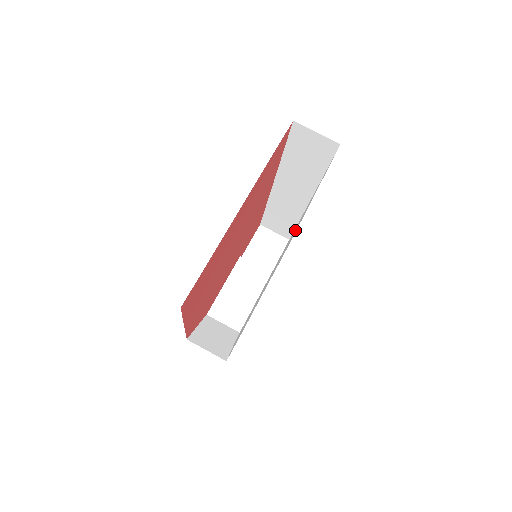
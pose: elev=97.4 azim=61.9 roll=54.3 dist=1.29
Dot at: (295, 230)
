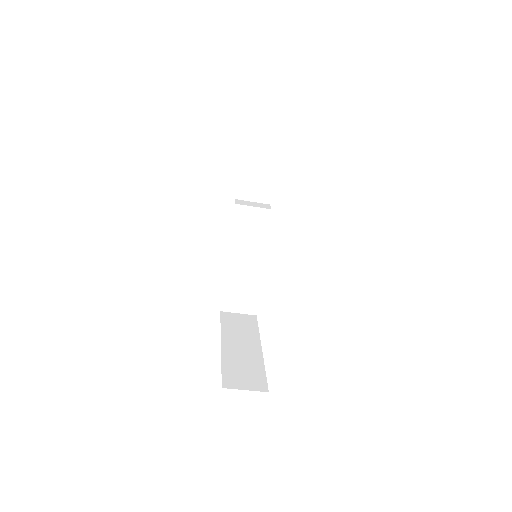
Dot at: occluded
